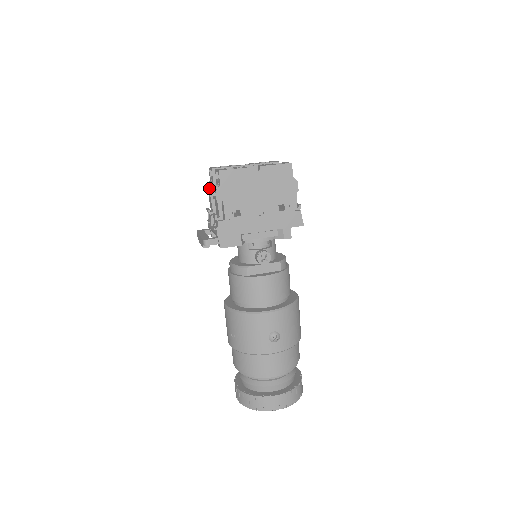
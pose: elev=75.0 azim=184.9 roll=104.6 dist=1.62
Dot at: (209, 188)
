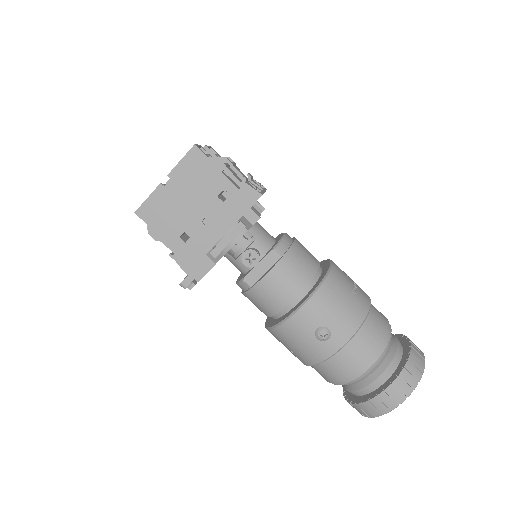
Dot at: occluded
